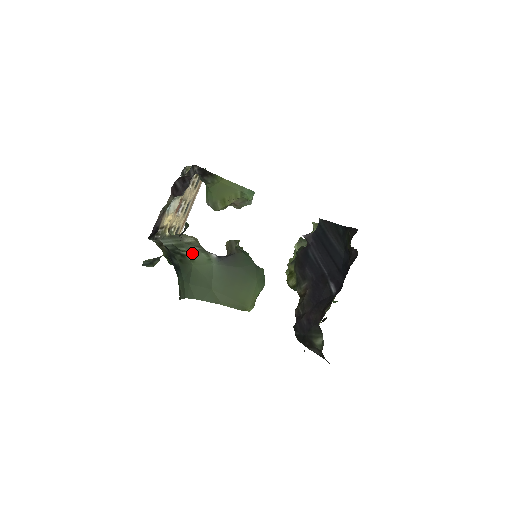
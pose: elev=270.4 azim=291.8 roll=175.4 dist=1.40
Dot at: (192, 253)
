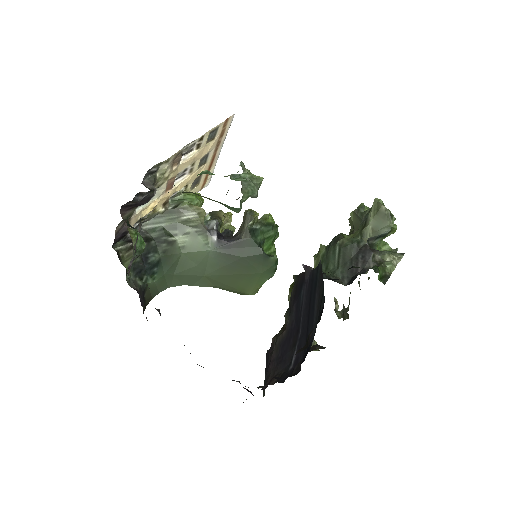
Dot at: (185, 237)
